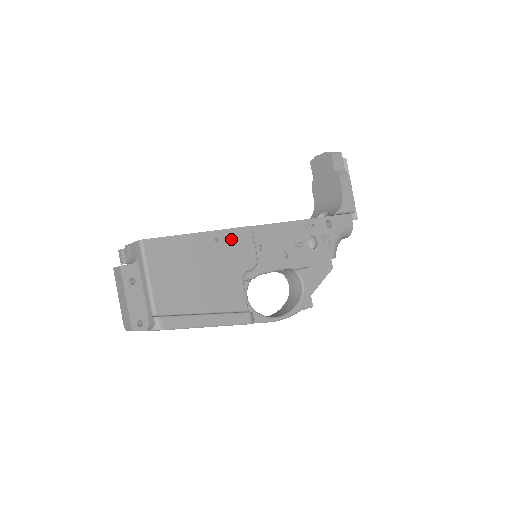
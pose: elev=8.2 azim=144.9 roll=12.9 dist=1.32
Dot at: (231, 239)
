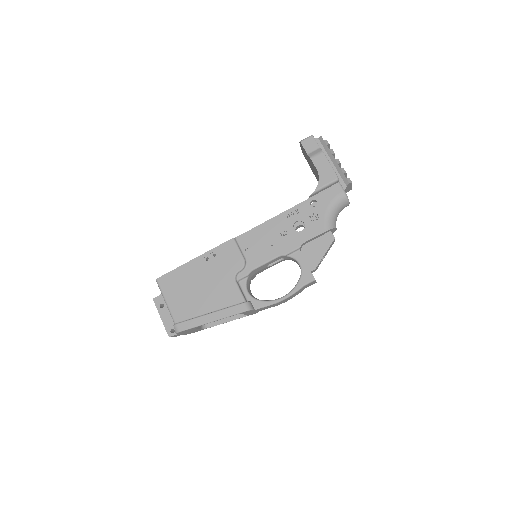
Dot at: (218, 254)
